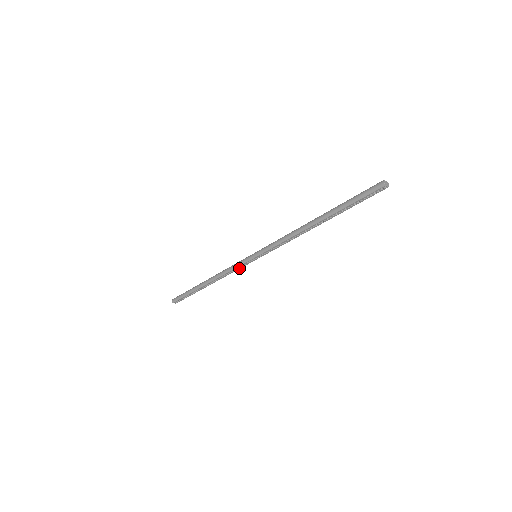
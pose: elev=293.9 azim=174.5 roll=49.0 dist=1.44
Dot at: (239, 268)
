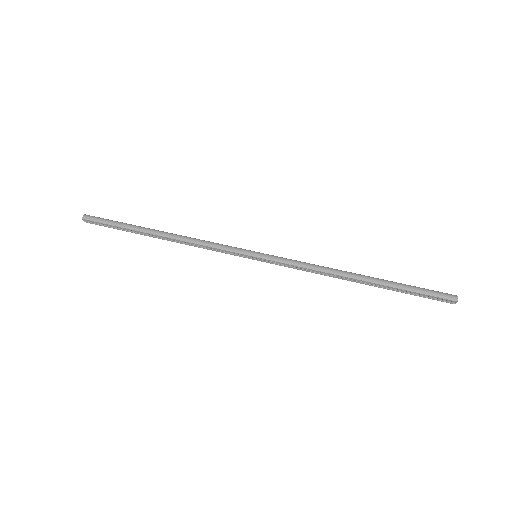
Dot at: (221, 251)
